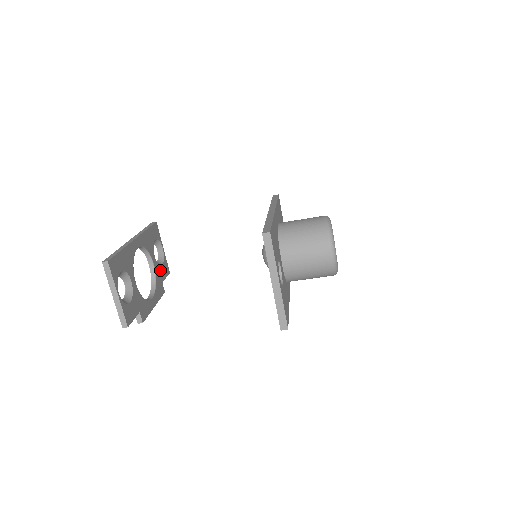
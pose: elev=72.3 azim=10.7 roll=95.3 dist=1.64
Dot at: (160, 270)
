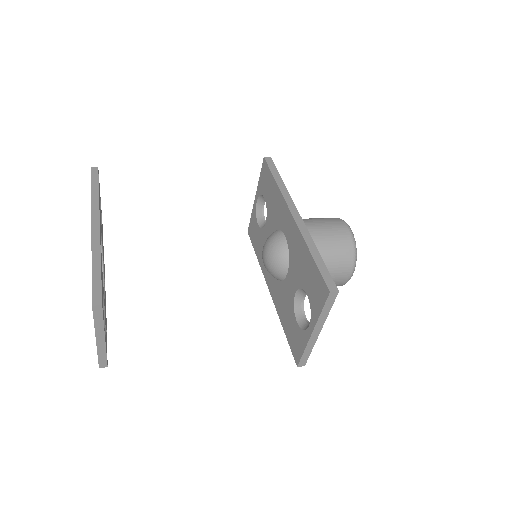
Dot at: occluded
